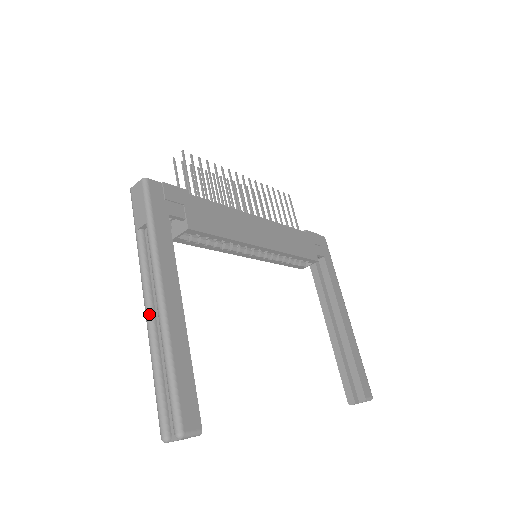
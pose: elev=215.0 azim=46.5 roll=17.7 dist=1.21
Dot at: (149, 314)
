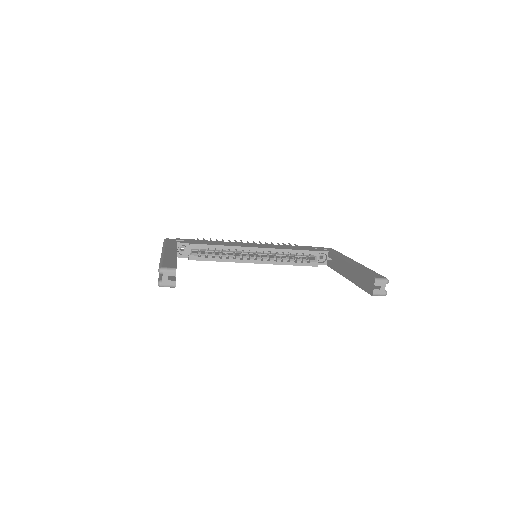
Dot at: occluded
